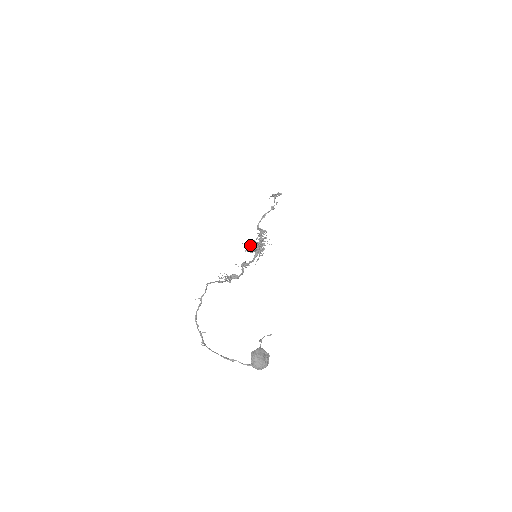
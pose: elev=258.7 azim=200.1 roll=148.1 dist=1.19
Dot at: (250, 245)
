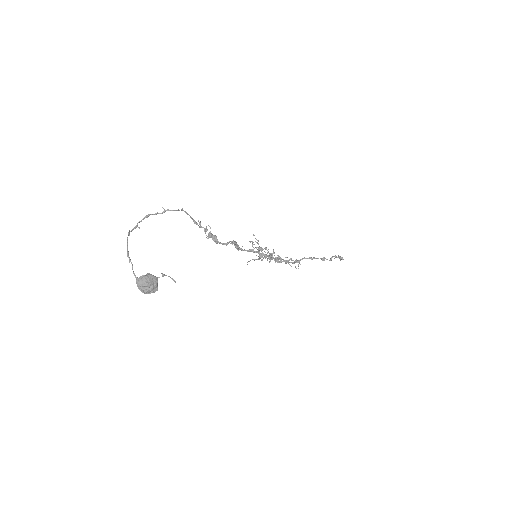
Dot at: occluded
